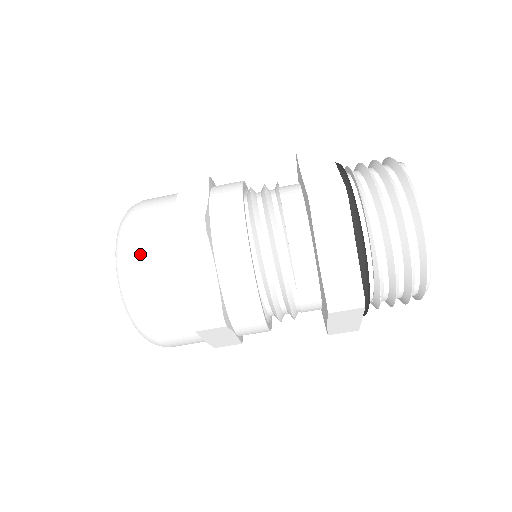
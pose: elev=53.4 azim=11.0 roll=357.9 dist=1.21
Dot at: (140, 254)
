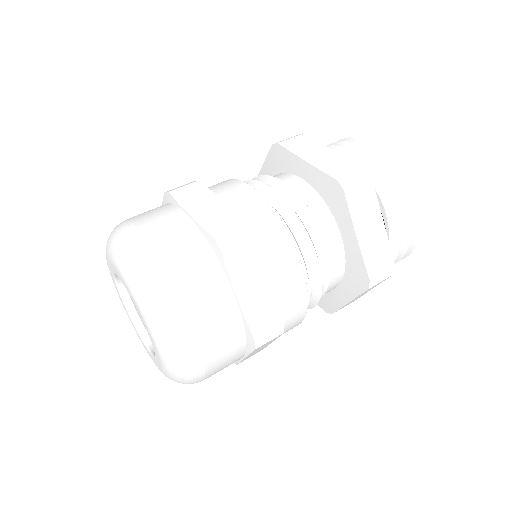
Dot at: (212, 366)
